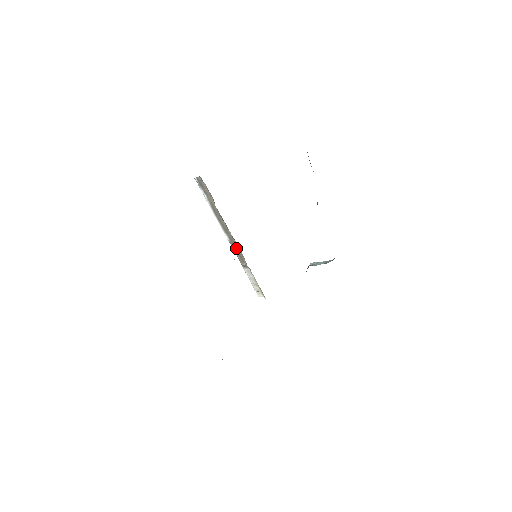
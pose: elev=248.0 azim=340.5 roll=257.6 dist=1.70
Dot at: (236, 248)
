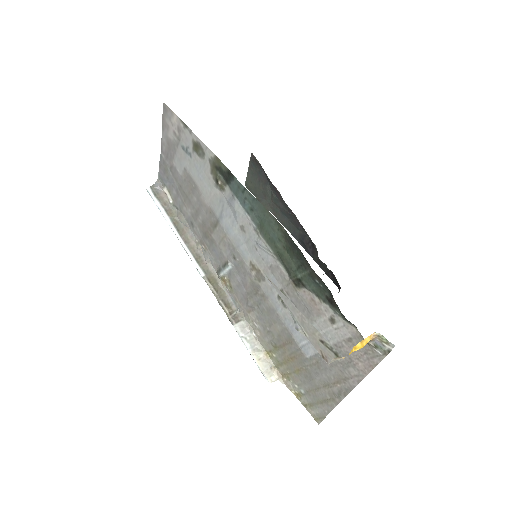
Dot at: (216, 288)
